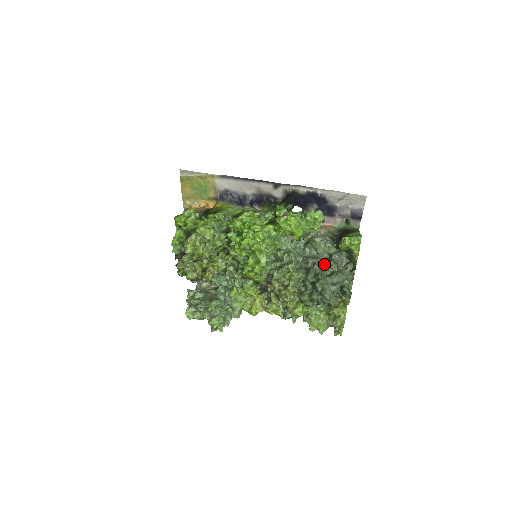
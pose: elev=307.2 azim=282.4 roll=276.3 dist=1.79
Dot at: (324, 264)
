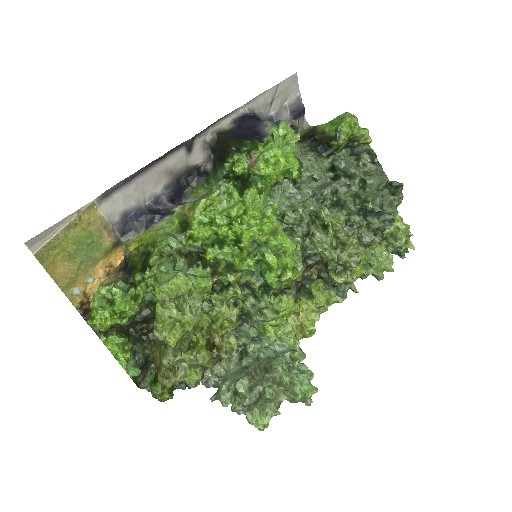
Dot at: (343, 182)
